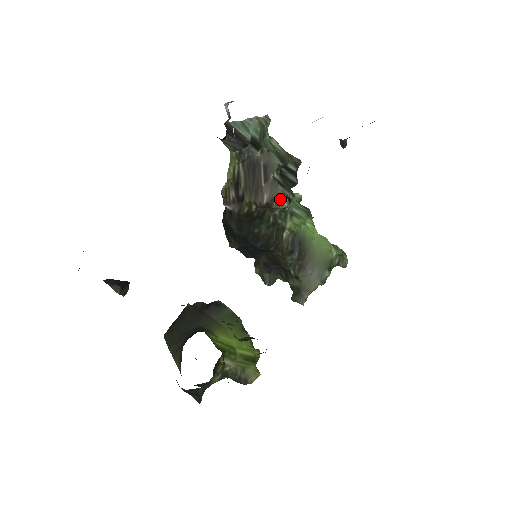
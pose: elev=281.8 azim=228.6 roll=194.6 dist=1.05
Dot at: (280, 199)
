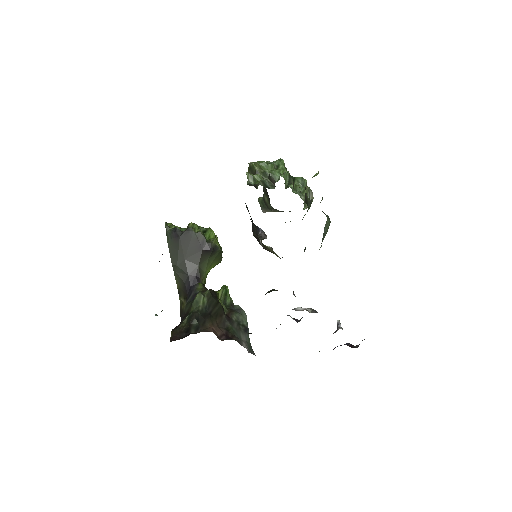
Dot at: occluded
